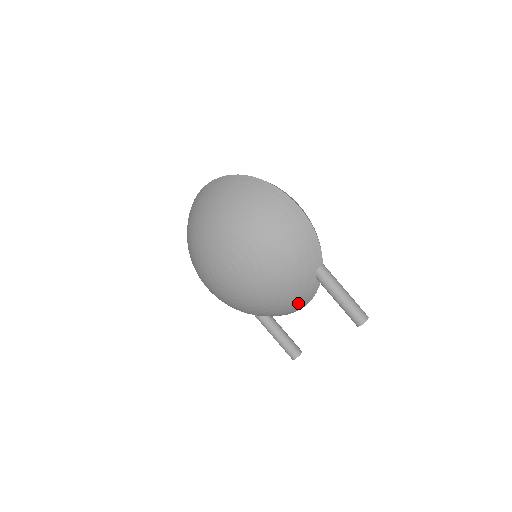
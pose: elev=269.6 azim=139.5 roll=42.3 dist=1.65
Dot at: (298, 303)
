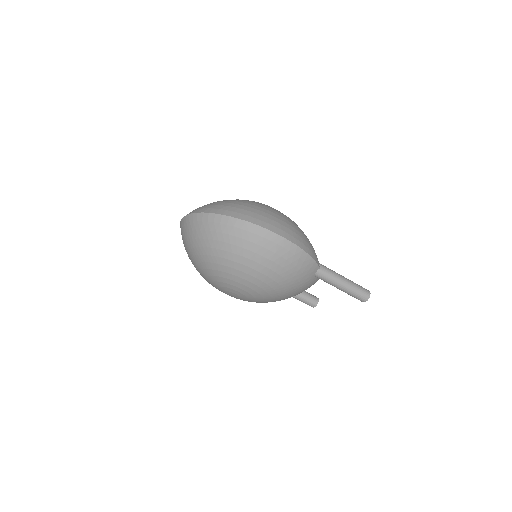
Dot at: occluded
